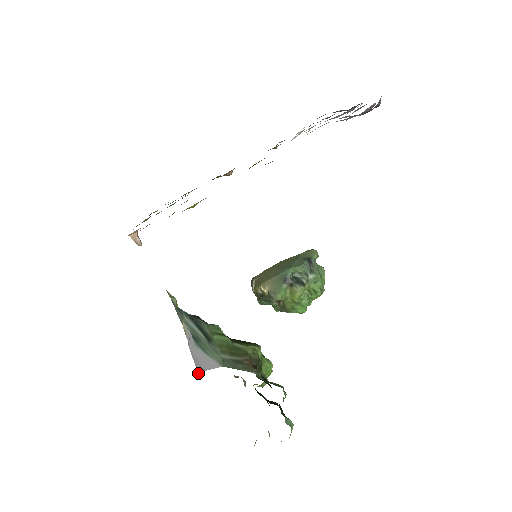
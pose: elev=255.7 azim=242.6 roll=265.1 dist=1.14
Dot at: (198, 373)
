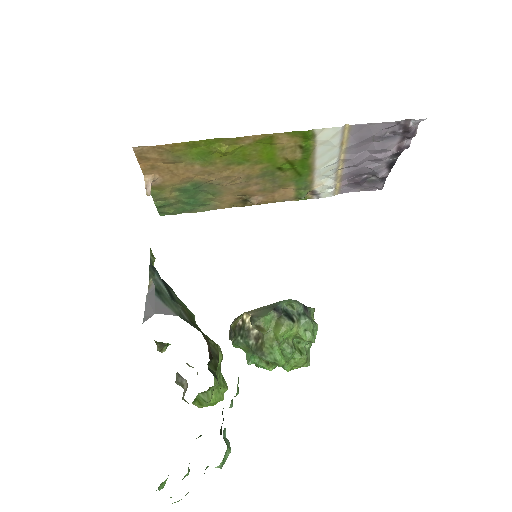
Dot at: (144, 318)
